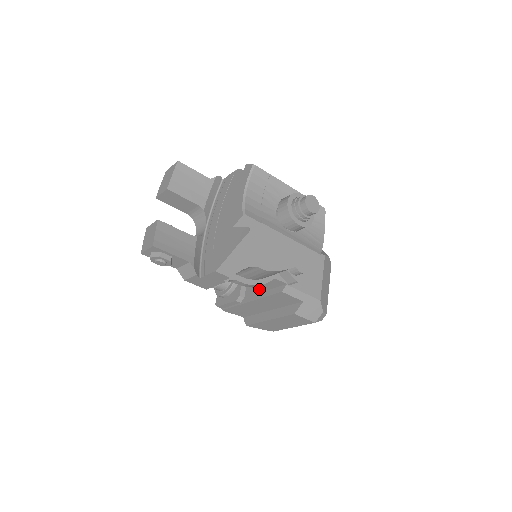
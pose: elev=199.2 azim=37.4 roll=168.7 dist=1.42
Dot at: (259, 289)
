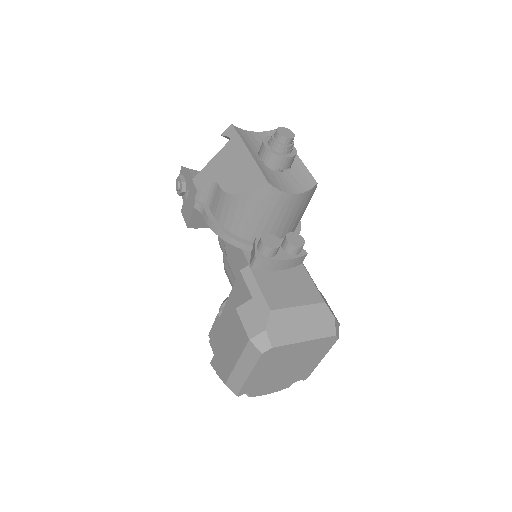
Dot at: occluded
